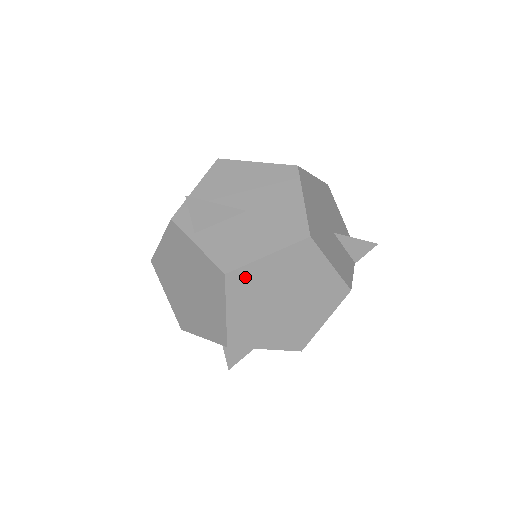
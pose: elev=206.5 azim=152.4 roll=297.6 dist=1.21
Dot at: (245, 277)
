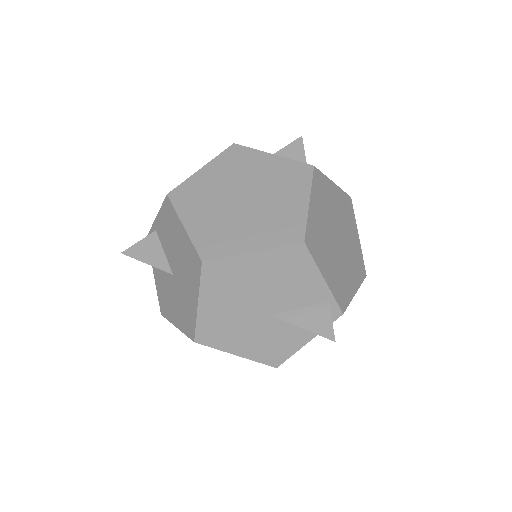
Dot at: occluded
